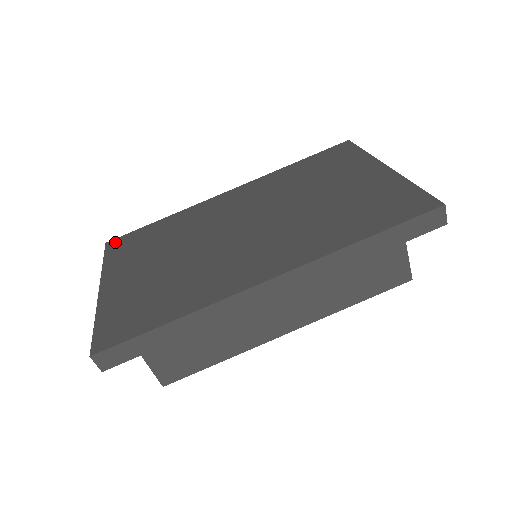
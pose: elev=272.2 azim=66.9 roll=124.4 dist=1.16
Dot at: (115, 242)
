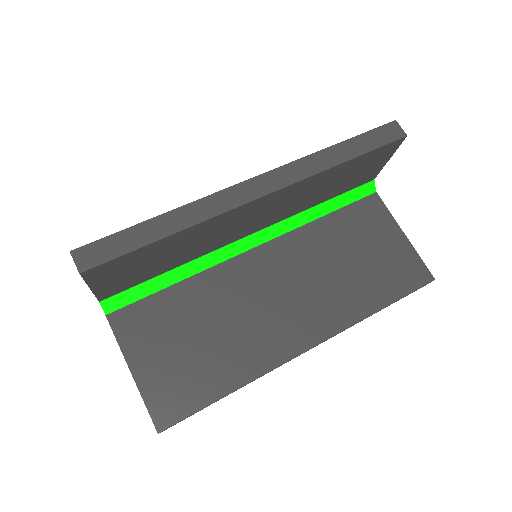
Dot at: occluded
